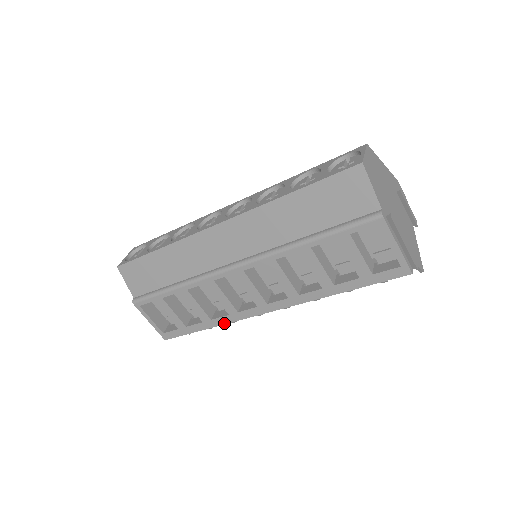
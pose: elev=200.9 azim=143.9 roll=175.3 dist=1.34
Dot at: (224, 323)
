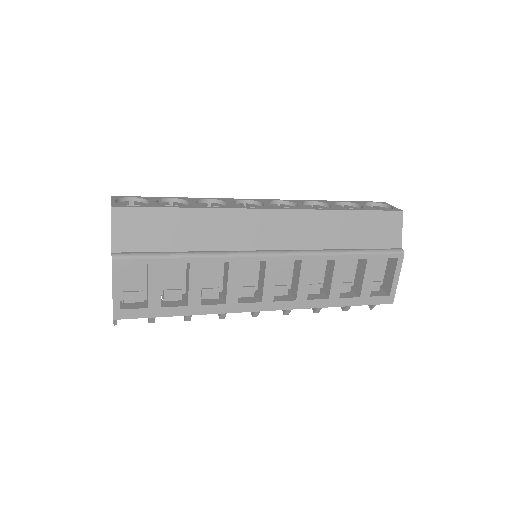
Dot at: (212, 312)
